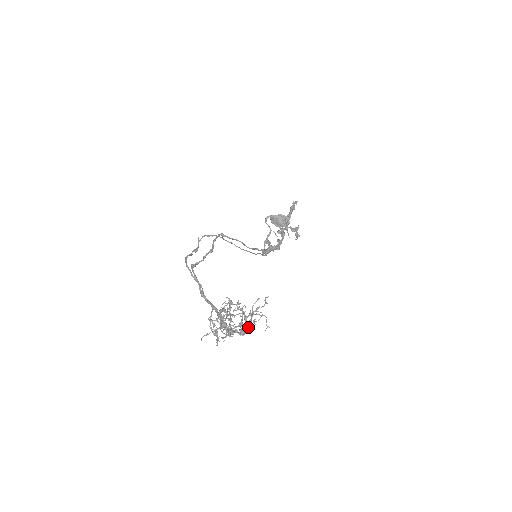
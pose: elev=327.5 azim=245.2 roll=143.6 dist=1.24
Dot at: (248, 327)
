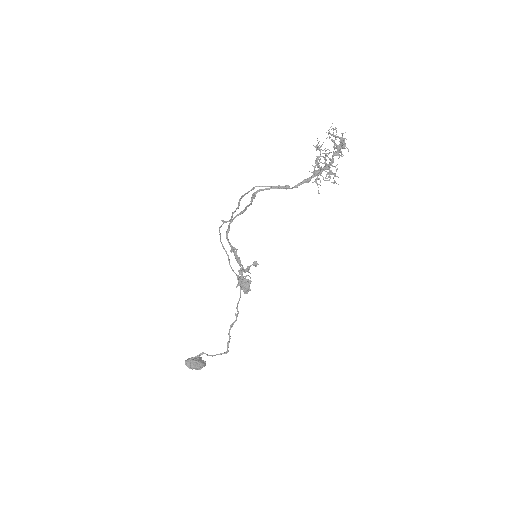
Dot at: (343, 138)
